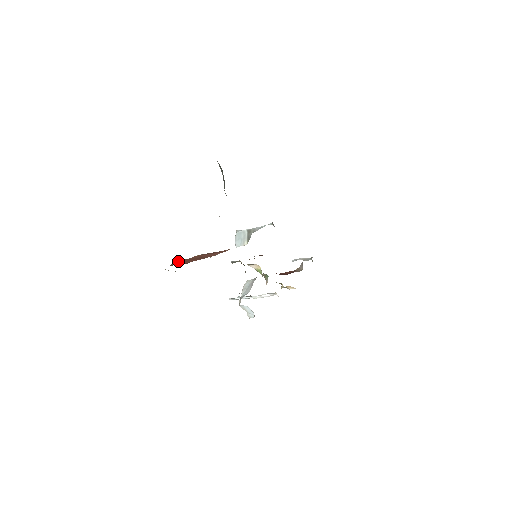
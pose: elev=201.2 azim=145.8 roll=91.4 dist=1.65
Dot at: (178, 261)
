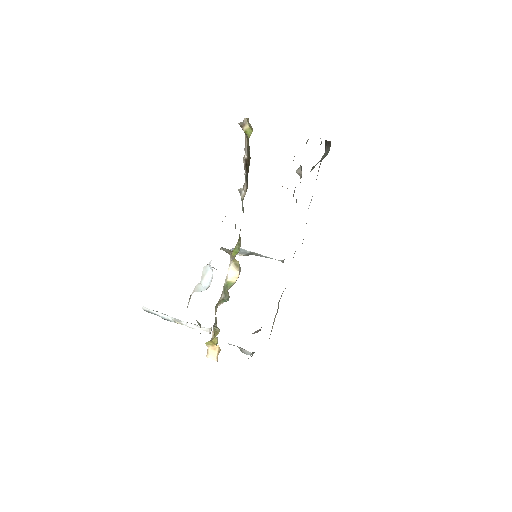
Dot at: occluded
